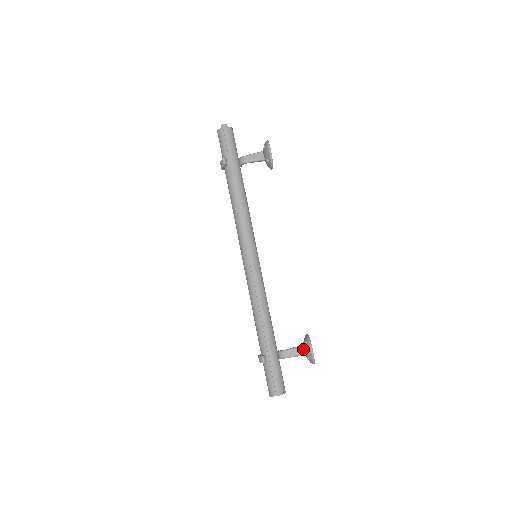
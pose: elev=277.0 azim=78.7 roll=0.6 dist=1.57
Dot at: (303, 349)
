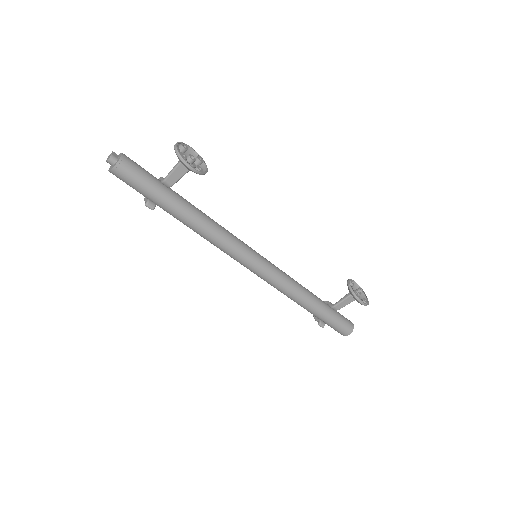
Dot at: (352, 297)
